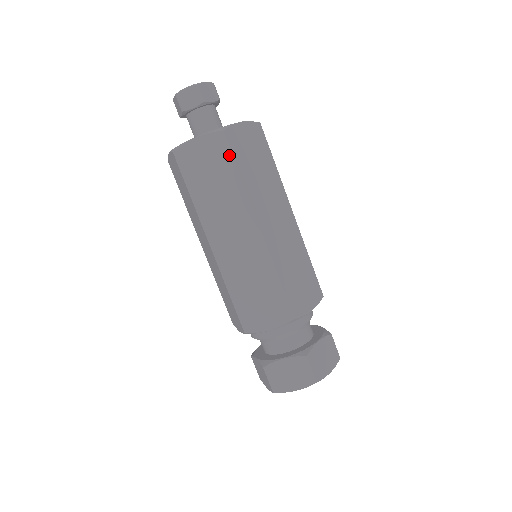
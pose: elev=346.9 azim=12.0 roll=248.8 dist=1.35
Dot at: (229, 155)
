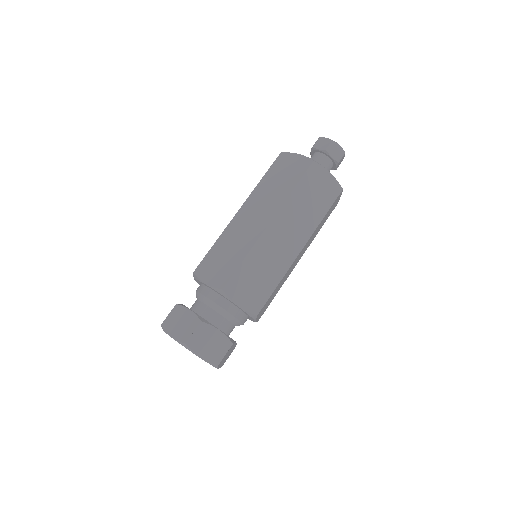
Dot at: (302, 174)
